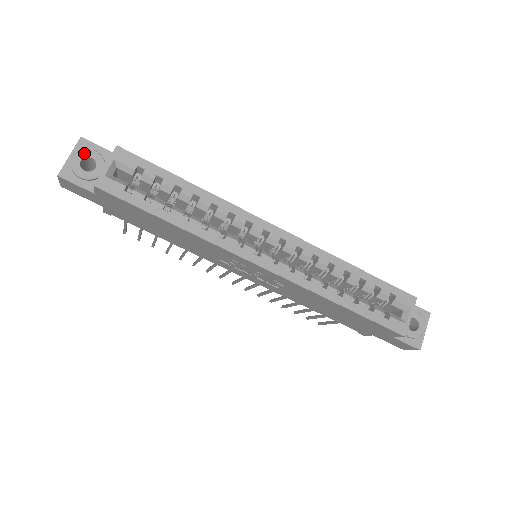
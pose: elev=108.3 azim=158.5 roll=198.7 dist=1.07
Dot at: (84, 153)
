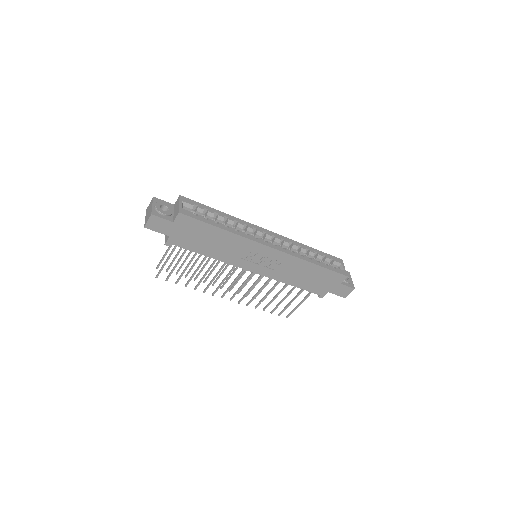
Dot at: (160, 203)
